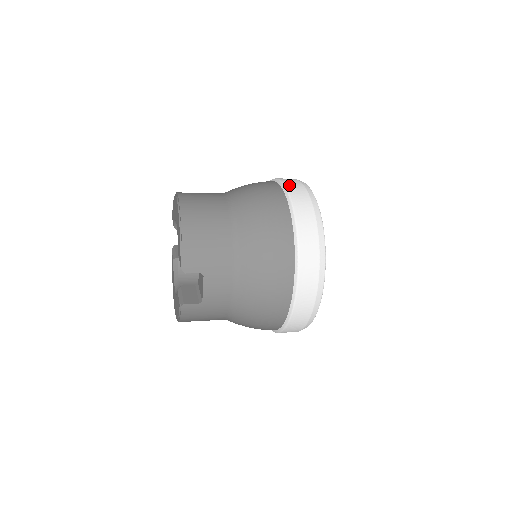
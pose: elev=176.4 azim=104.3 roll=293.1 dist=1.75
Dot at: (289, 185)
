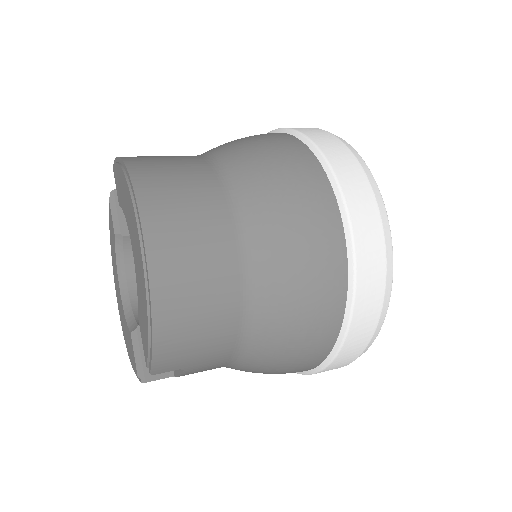
Dot at: (355, 209)
